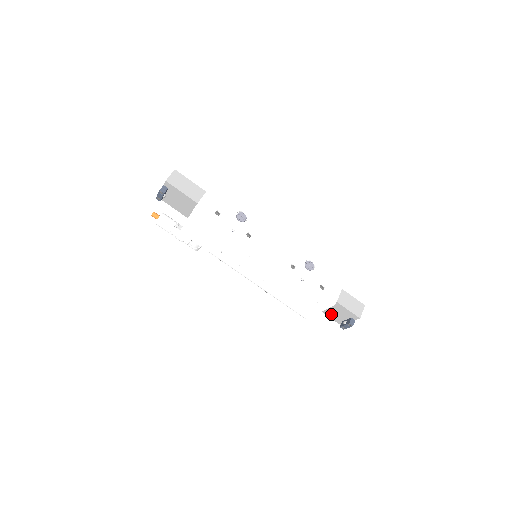
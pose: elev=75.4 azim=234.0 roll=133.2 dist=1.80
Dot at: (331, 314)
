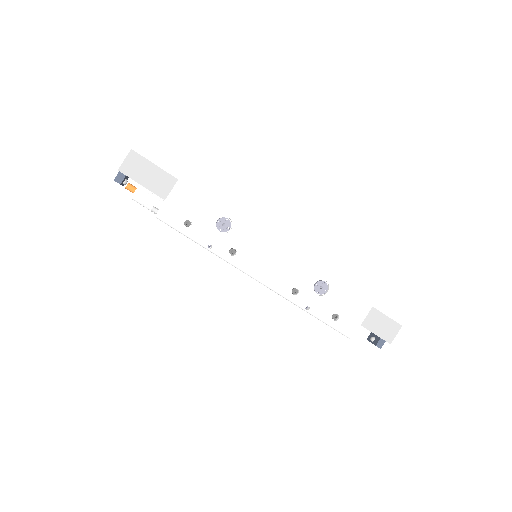
Dot at: occluded
